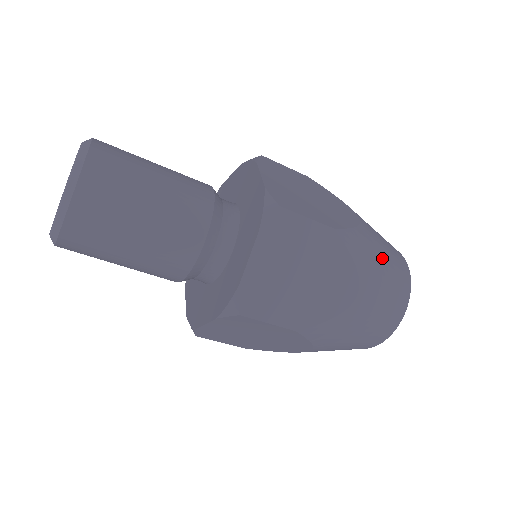
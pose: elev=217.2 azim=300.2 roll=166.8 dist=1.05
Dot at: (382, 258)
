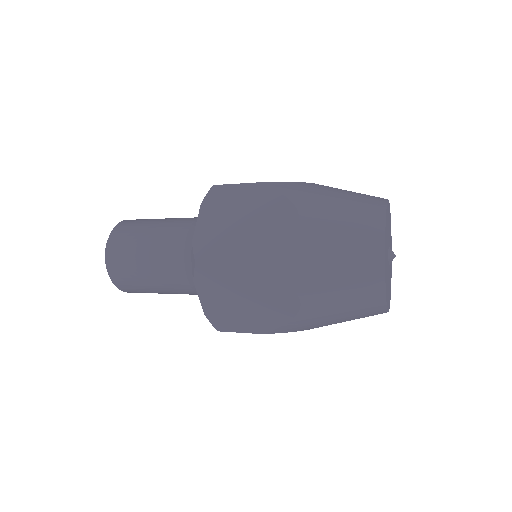
Dot at: (333, 318)
